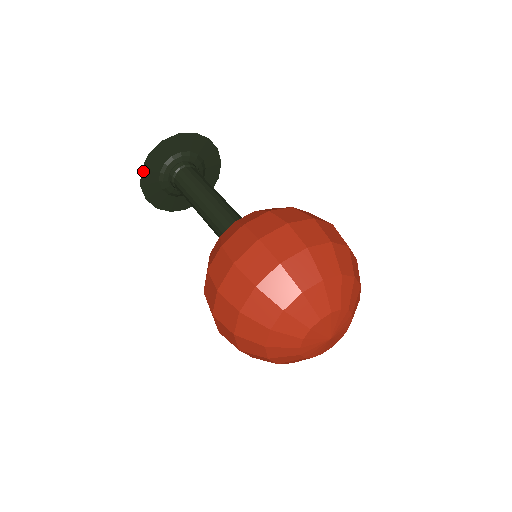
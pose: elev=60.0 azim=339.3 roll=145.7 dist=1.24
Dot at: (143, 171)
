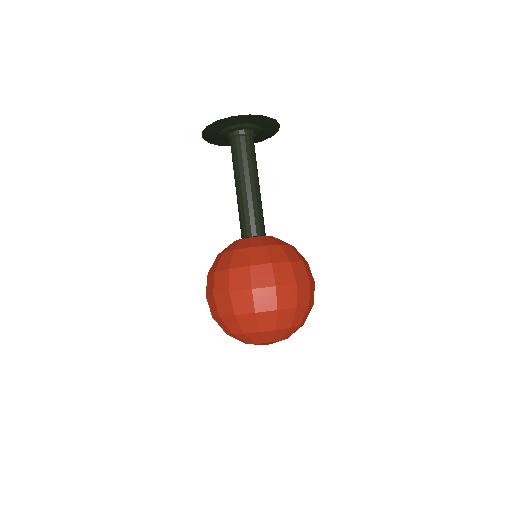
Dot at: (218, 121)
